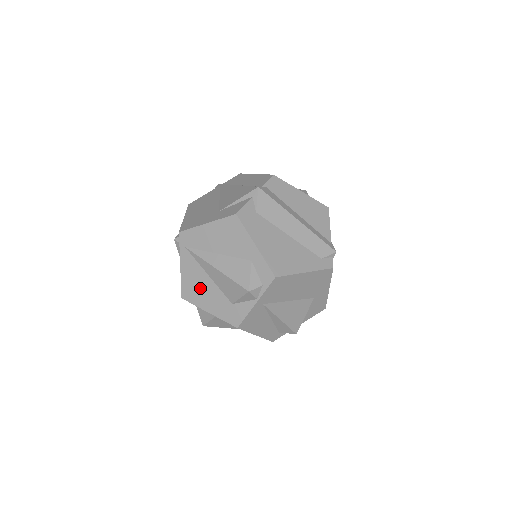
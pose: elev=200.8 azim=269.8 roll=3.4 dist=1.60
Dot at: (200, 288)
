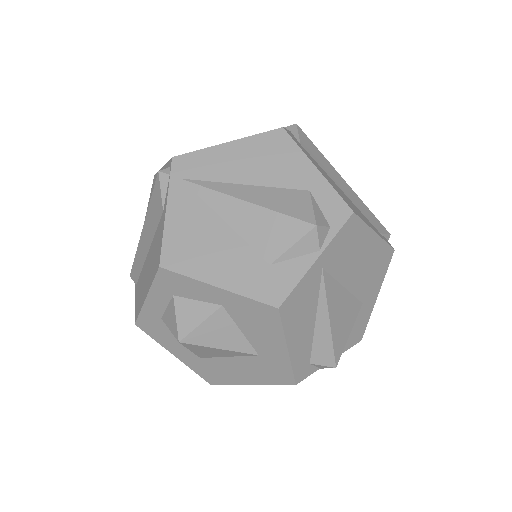
Dot at: (204, 244)
